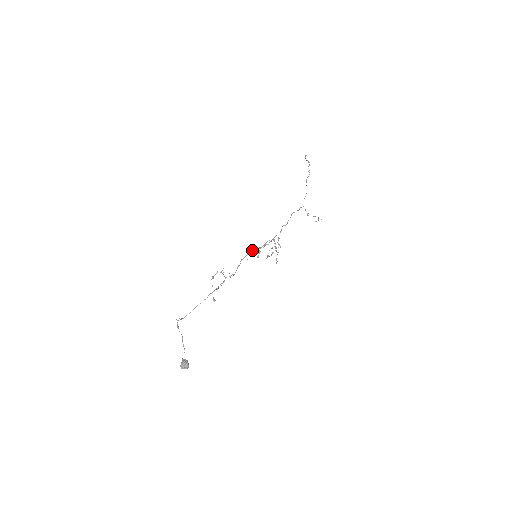
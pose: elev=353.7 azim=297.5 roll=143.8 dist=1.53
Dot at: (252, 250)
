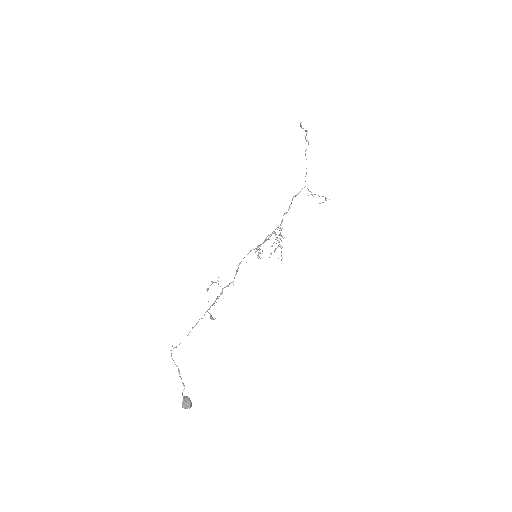
Dot at: (250, 250)
